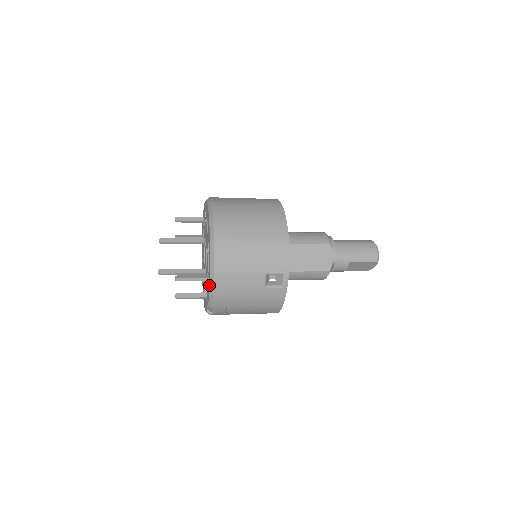
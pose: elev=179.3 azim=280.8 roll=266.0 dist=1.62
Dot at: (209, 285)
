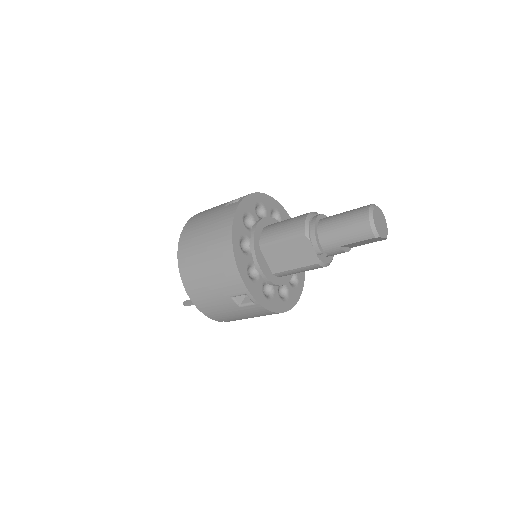
Dot at: occluded
